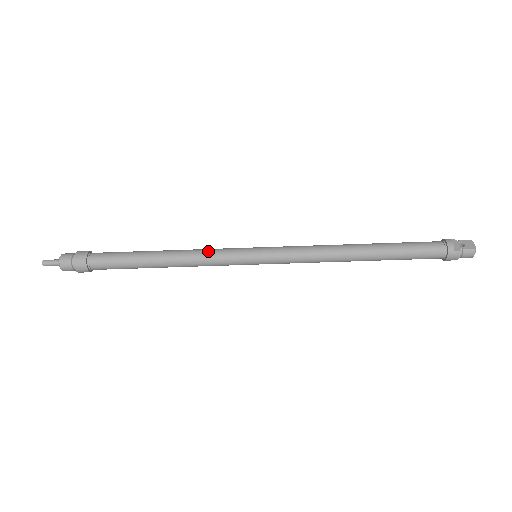
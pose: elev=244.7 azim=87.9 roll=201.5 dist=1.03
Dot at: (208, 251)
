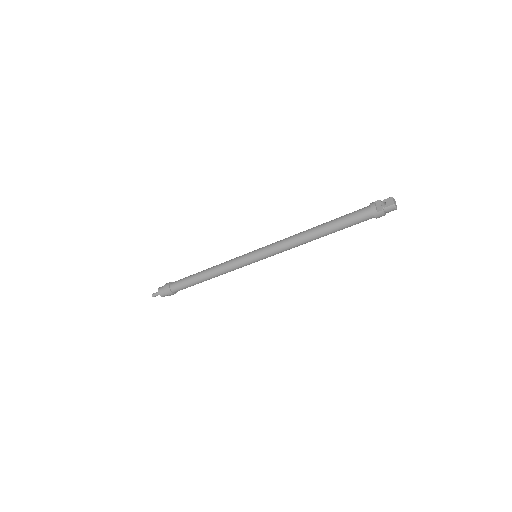
Dot at: (227, 263)
